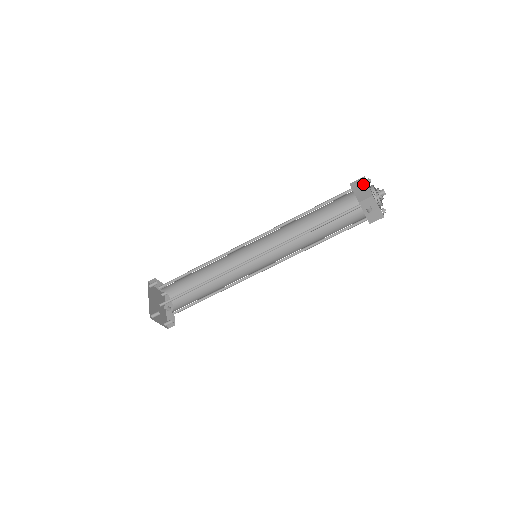
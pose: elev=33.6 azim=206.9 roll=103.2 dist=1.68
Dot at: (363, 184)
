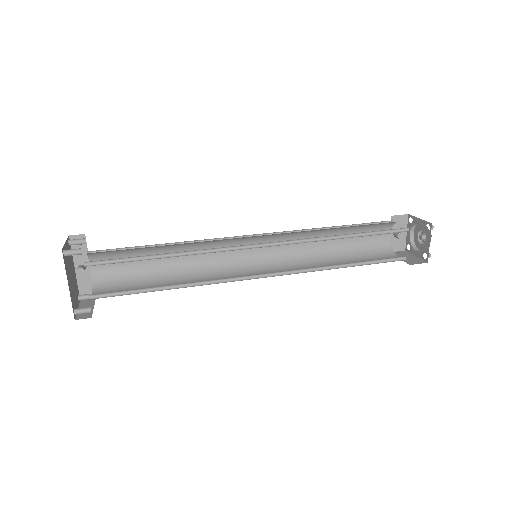
Dot at: occluded
